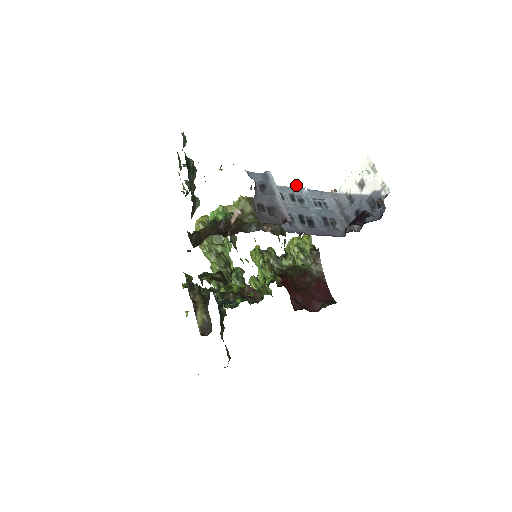
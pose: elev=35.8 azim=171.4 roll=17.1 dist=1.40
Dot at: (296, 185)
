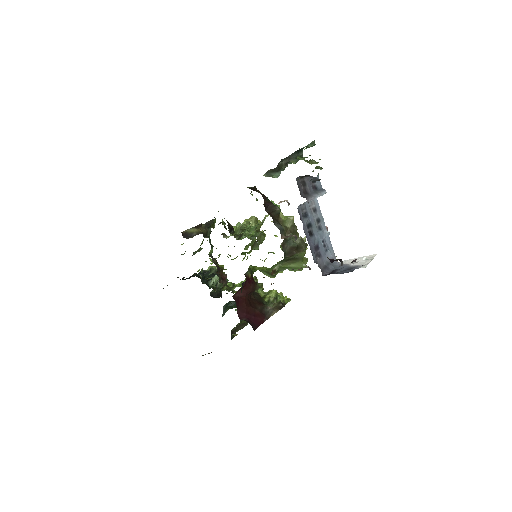
Dot at: occluded
